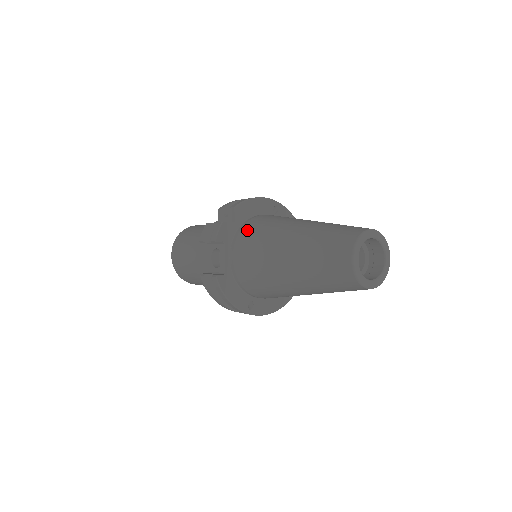
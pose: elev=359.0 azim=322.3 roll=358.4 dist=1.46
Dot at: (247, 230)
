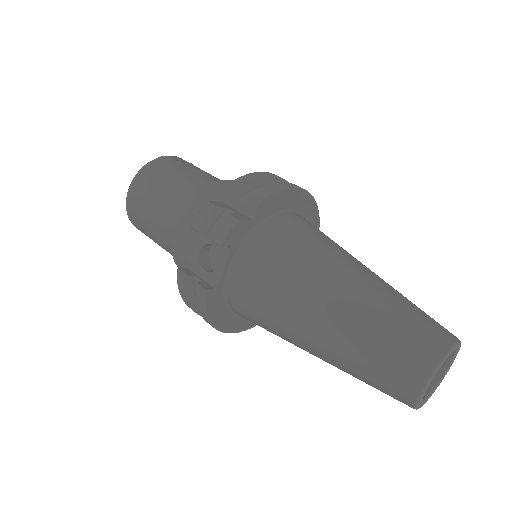
Dot at: (269, 242)
